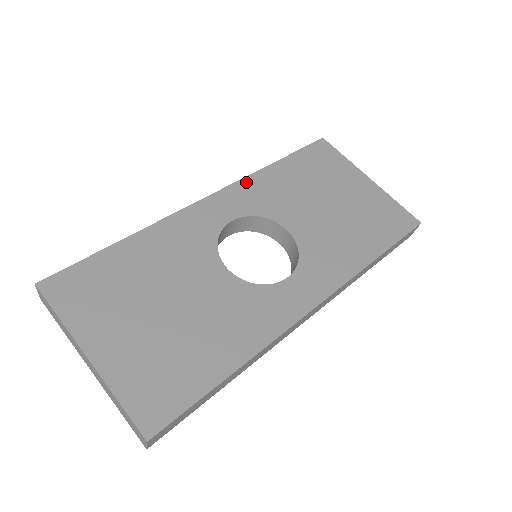
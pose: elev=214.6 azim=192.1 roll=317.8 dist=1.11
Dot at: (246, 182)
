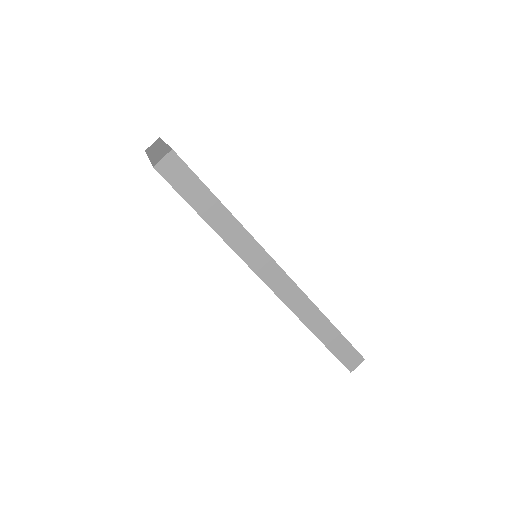
Dot at: occluded
